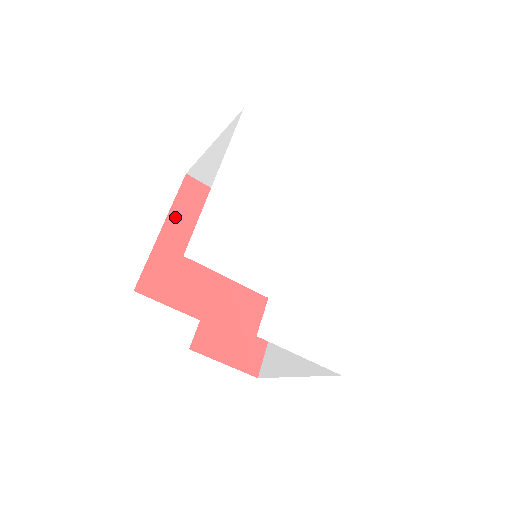
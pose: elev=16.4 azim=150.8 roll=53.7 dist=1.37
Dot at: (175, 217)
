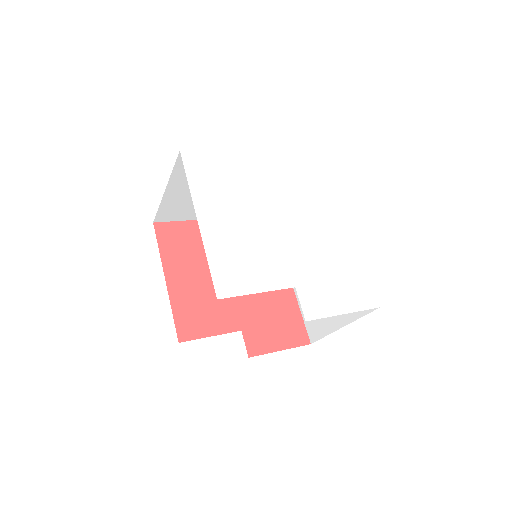
Dot at: (169, 264)
